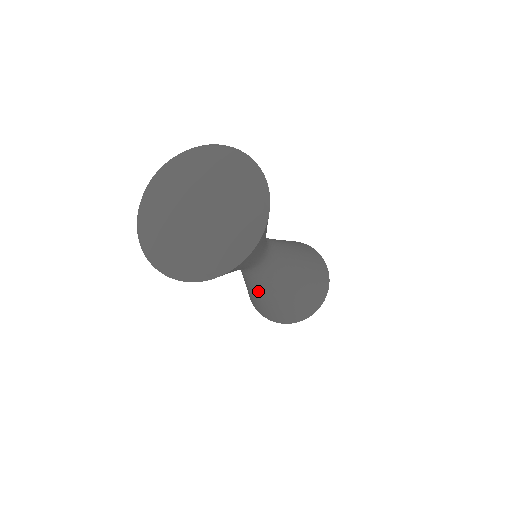
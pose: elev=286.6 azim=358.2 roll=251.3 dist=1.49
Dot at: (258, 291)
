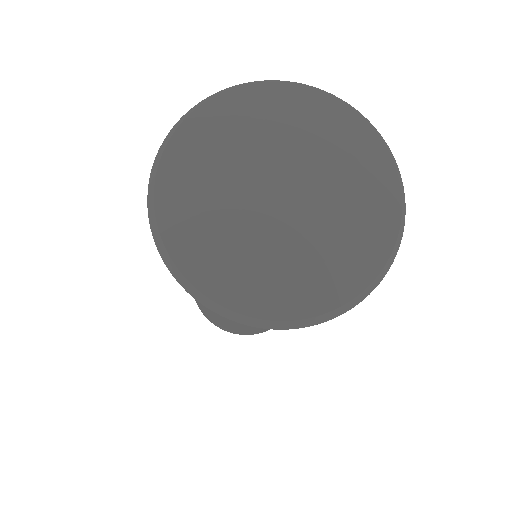
Dot at: occluded
